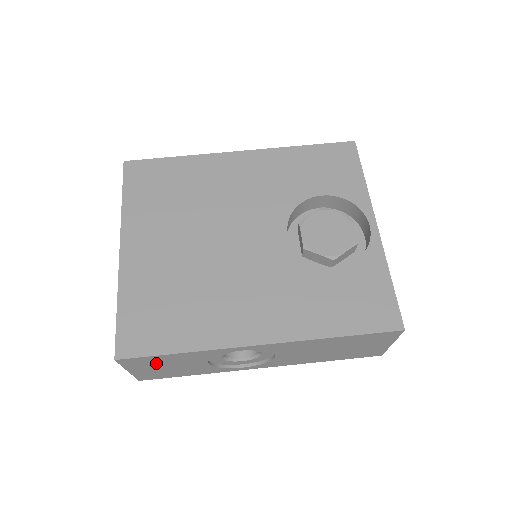
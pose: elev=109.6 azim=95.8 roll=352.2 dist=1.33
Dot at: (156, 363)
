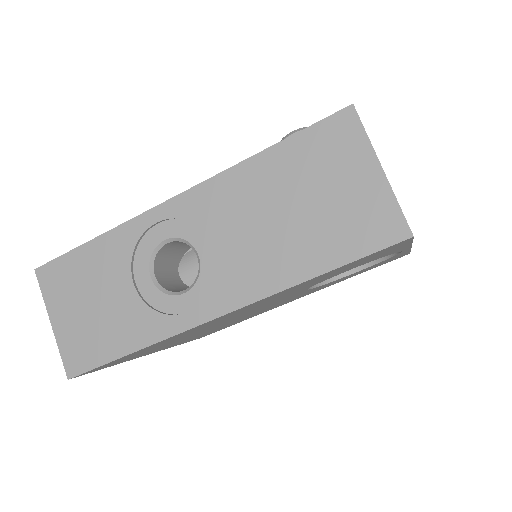
Dot at: occluded
